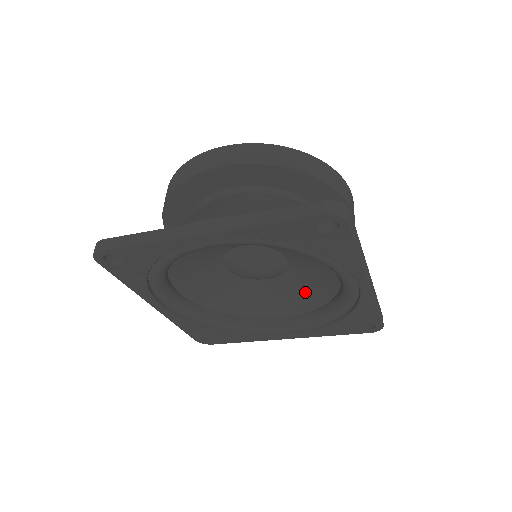
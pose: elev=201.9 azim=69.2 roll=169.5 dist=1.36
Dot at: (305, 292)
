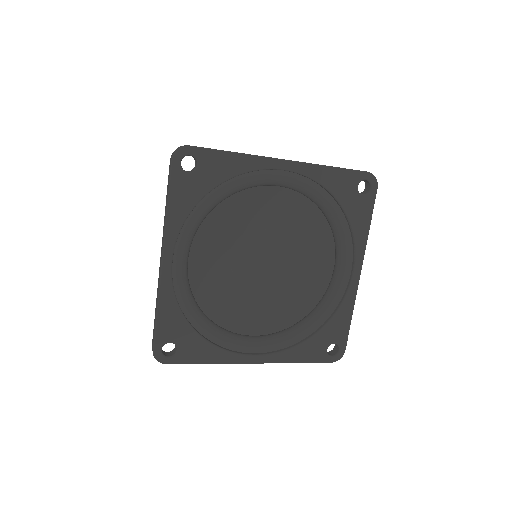
Dot at: (287, 304)
